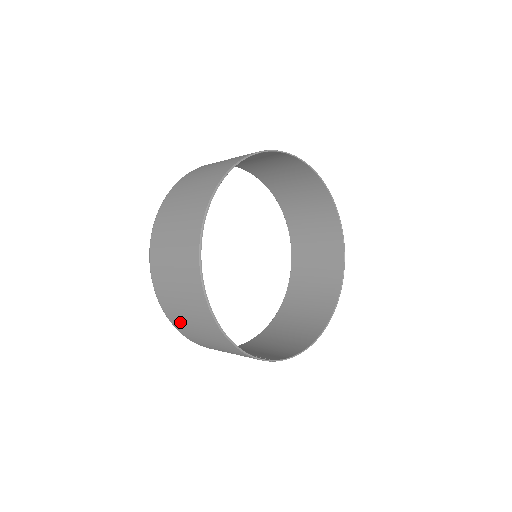
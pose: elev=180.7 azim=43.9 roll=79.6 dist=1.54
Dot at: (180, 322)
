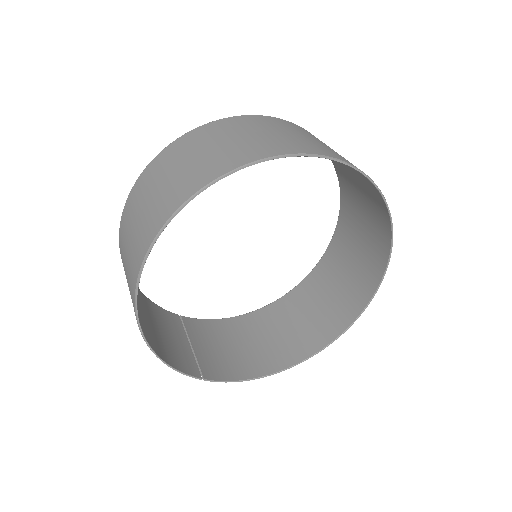
Dot at: occluded
